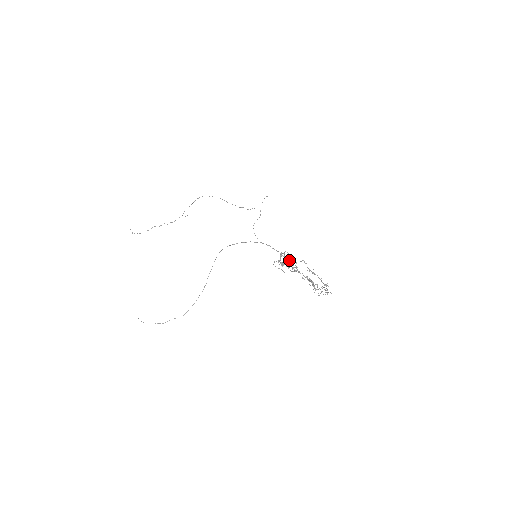
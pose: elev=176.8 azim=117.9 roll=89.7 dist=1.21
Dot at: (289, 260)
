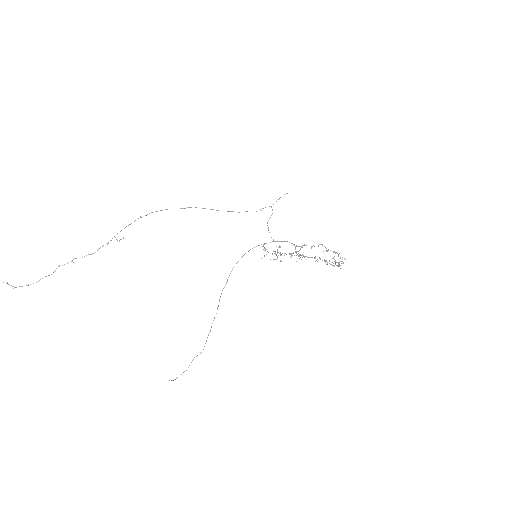
Dot at: occluded
